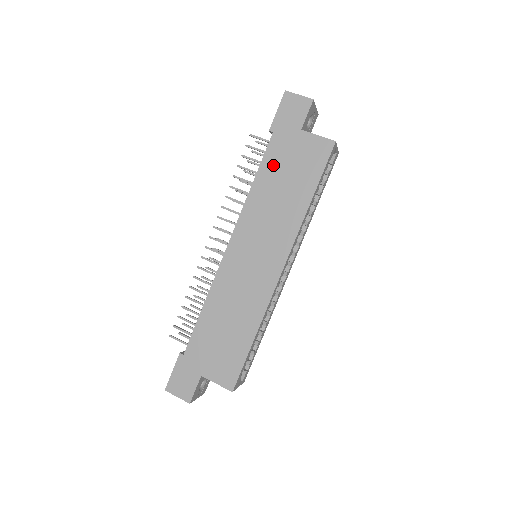
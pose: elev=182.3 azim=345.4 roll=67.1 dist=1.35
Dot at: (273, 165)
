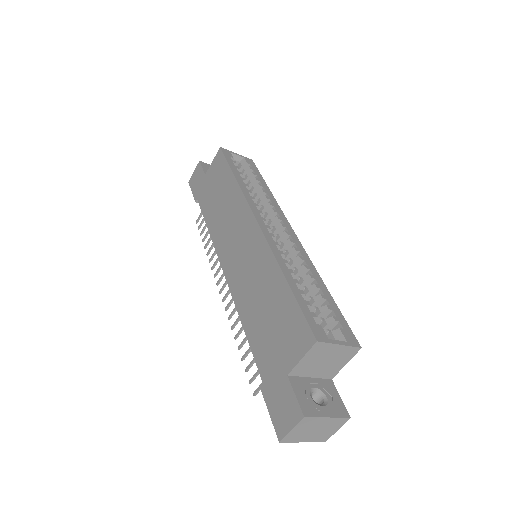
Dot at: (208, 205)
